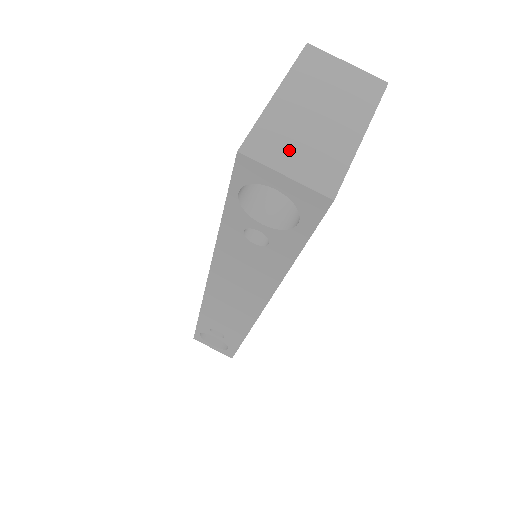
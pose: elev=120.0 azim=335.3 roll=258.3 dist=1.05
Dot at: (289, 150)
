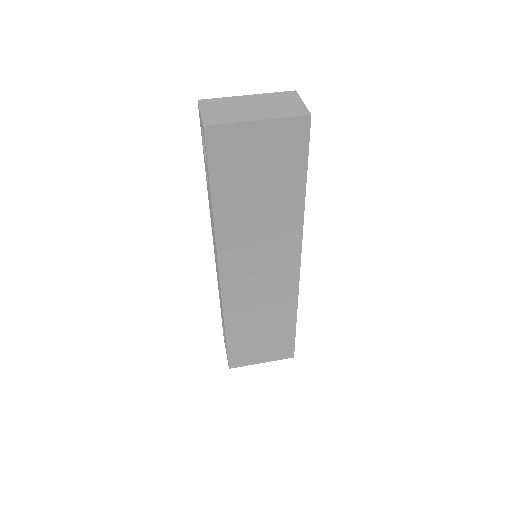
Dot at: (217, 108)
